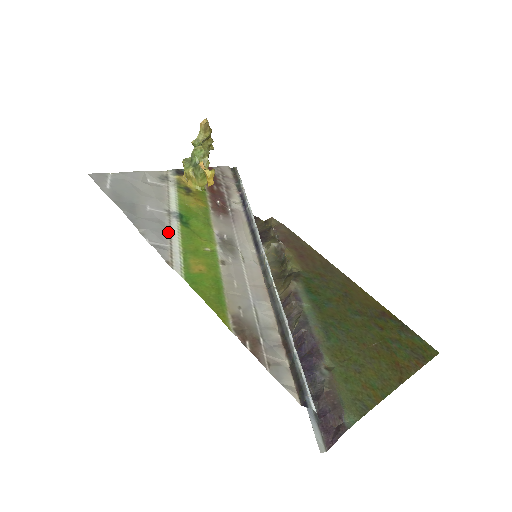
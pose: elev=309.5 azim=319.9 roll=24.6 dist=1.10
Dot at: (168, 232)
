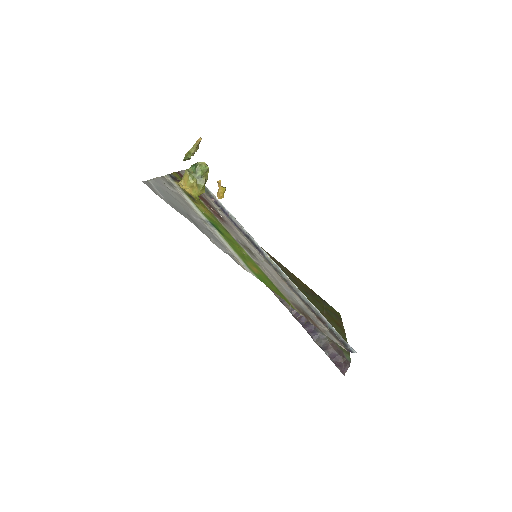
Dot at: (219, 240)
